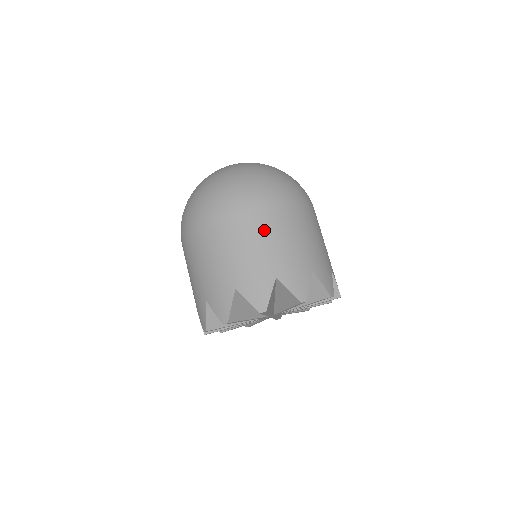
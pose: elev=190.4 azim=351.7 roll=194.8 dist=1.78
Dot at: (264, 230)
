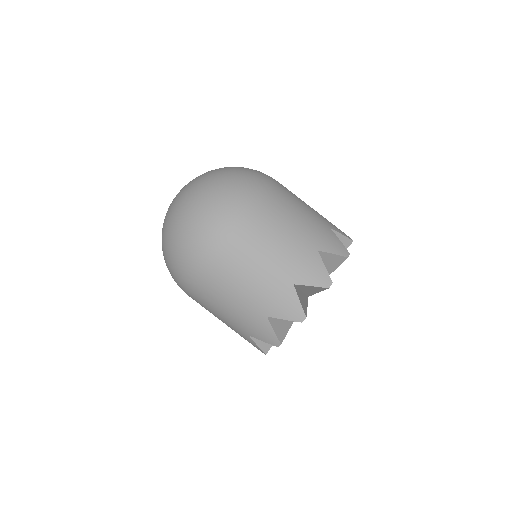
Dot at: (252, 251)
